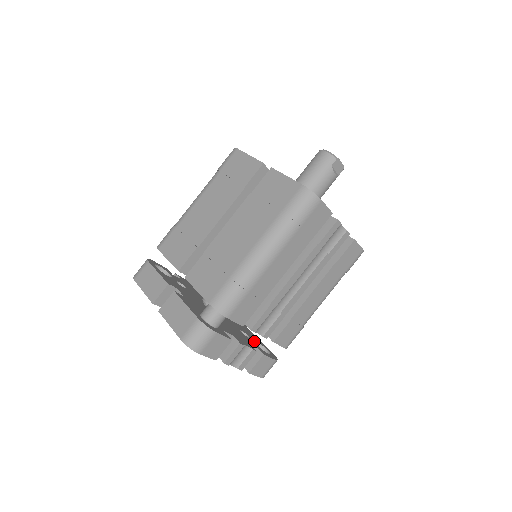
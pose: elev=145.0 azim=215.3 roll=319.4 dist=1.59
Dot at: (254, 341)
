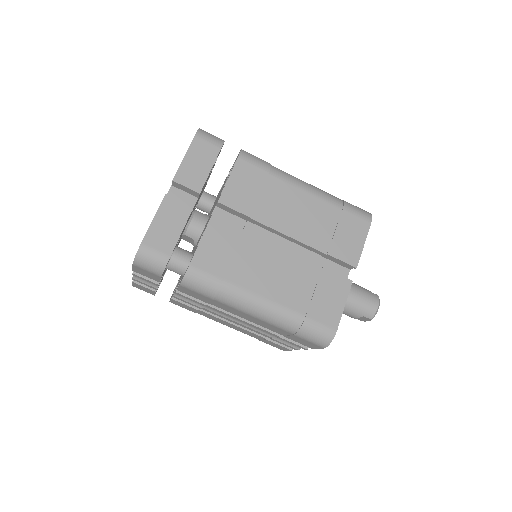
Dot at: occluded
